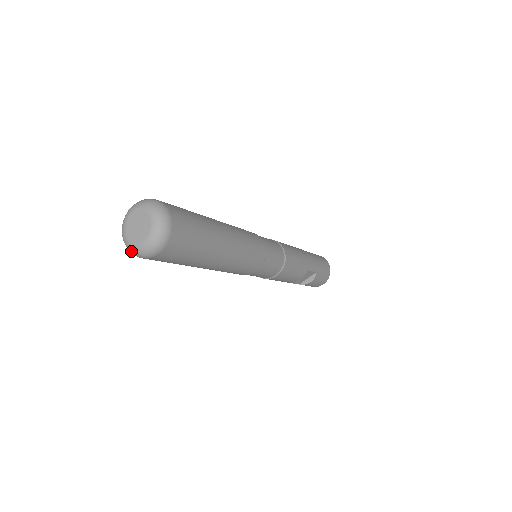
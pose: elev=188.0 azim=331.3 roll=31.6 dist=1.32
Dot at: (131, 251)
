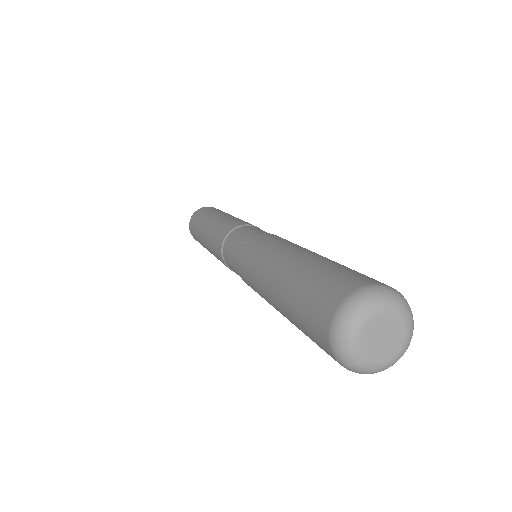
Dot at: (351, 365)
